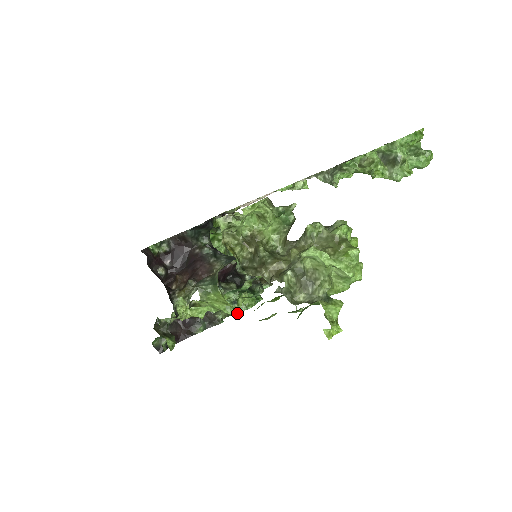
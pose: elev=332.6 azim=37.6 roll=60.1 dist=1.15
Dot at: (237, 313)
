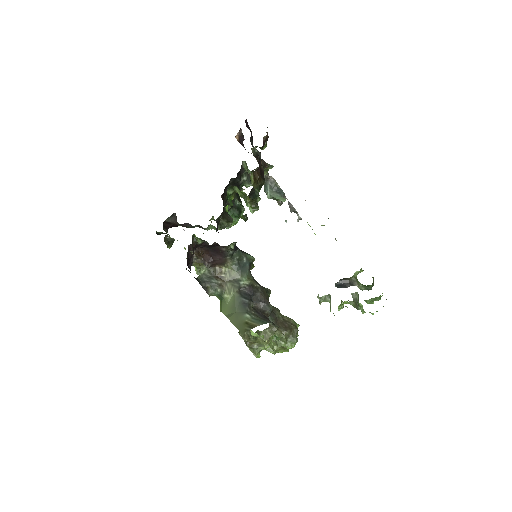
Dot at: occluded
